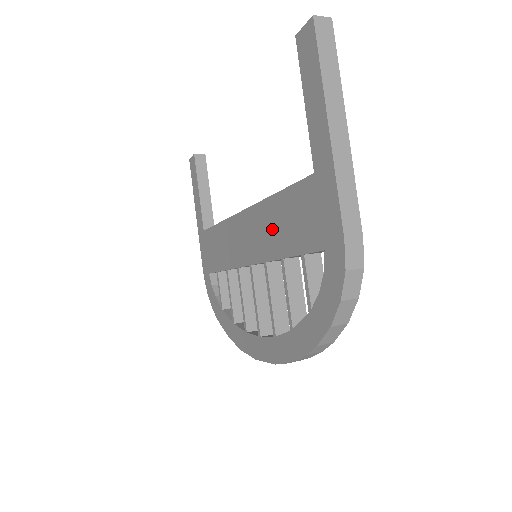
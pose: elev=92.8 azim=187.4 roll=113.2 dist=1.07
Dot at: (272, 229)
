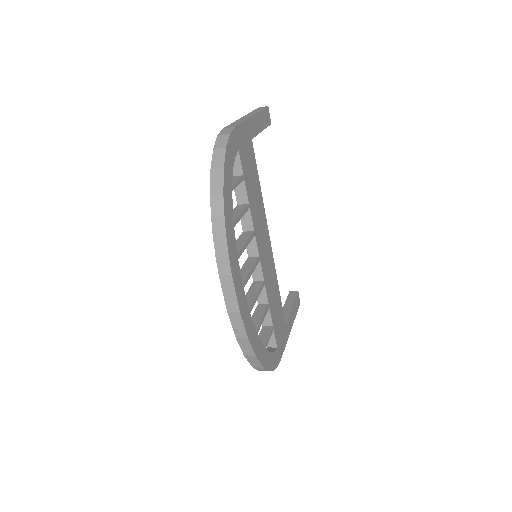
Dot at: occluded
